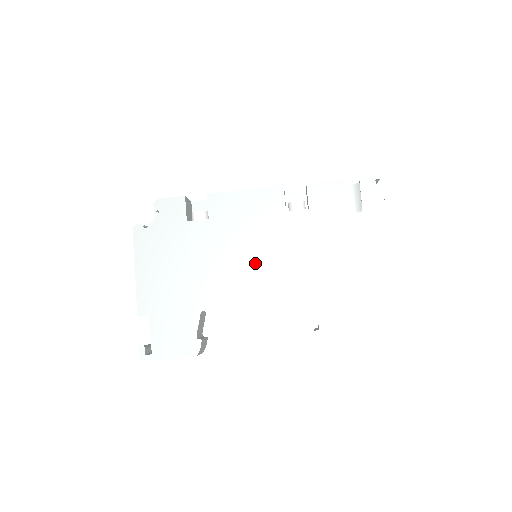
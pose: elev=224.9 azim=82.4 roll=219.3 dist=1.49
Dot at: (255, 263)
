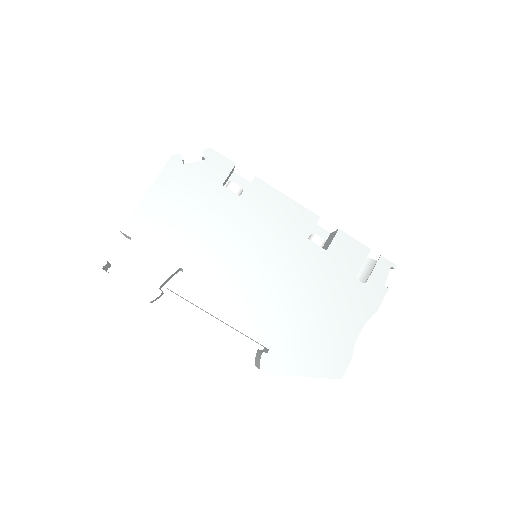
Dot at: (254, 261)
